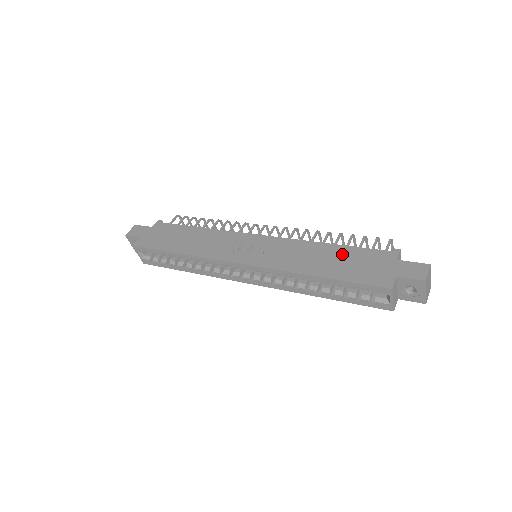
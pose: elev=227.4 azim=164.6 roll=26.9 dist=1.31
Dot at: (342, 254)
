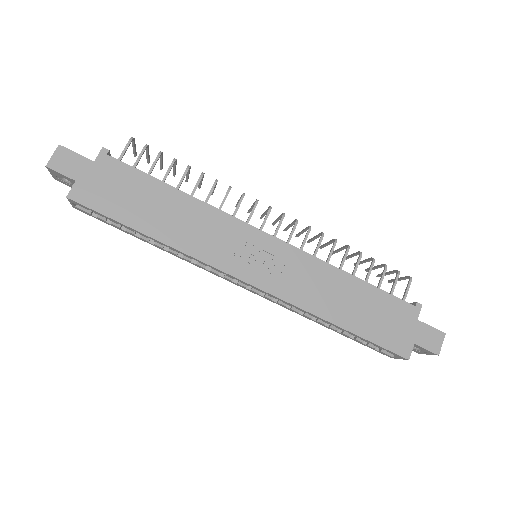
Dot at: (366, 297)
